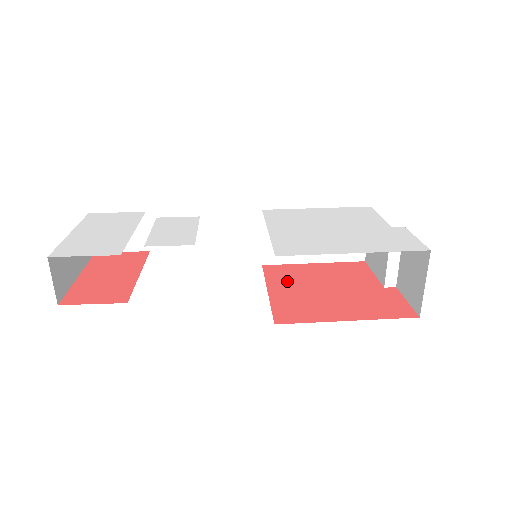
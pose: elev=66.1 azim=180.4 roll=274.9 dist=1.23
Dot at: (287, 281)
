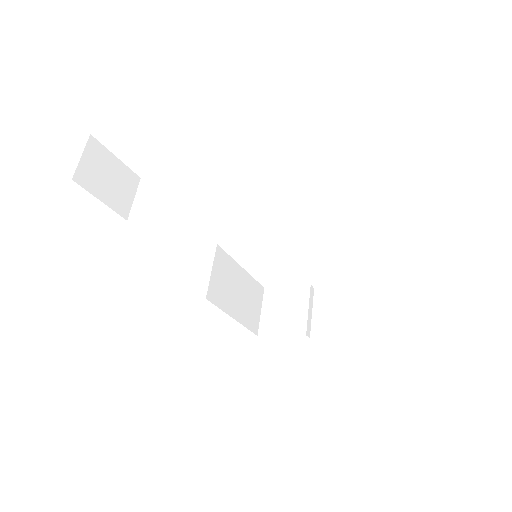
Dot at: occluded
